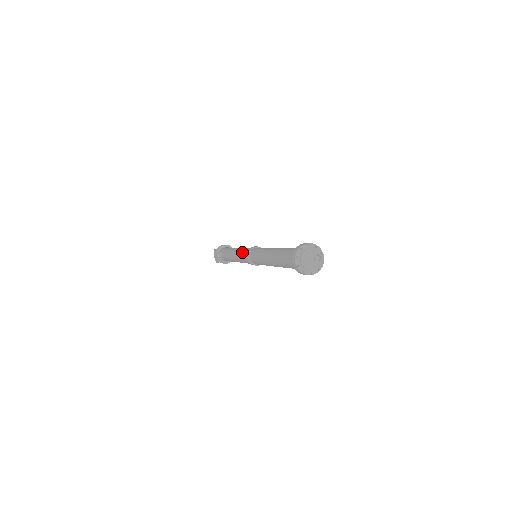
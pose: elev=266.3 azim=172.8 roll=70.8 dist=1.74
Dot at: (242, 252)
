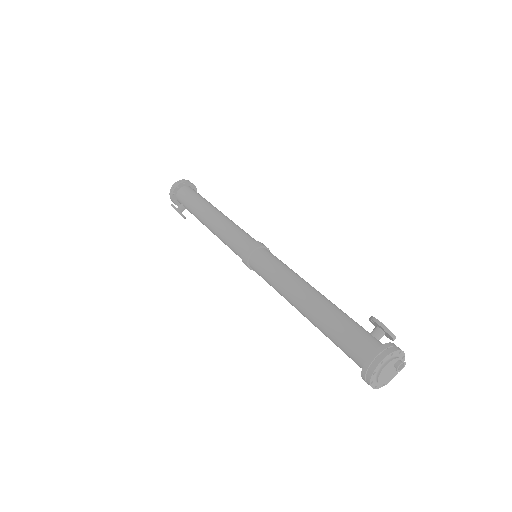
Dot at: (230, 246)
